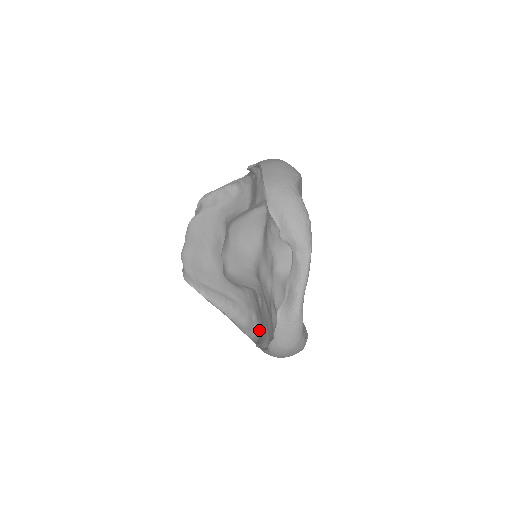
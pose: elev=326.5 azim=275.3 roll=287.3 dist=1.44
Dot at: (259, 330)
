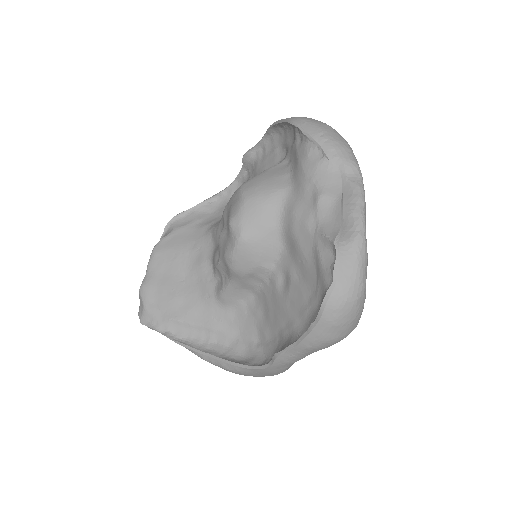
Dot at: (268, 351)
